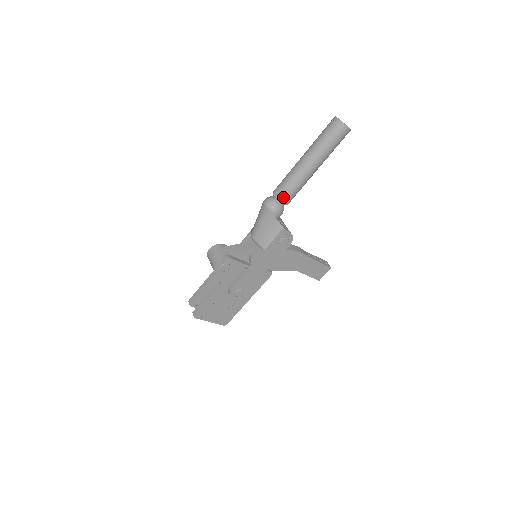
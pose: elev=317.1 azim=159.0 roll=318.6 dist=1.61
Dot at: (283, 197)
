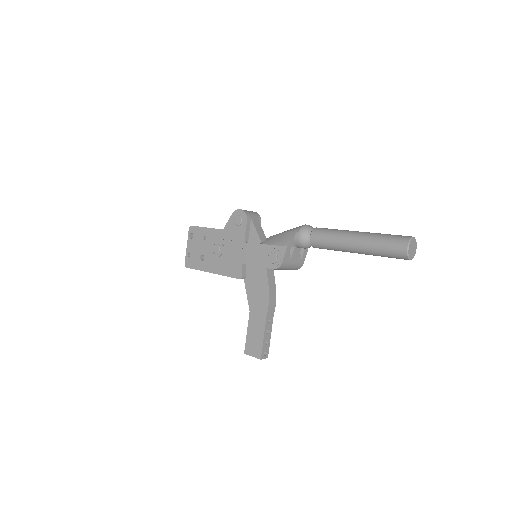
Dot at: (317, 232)
